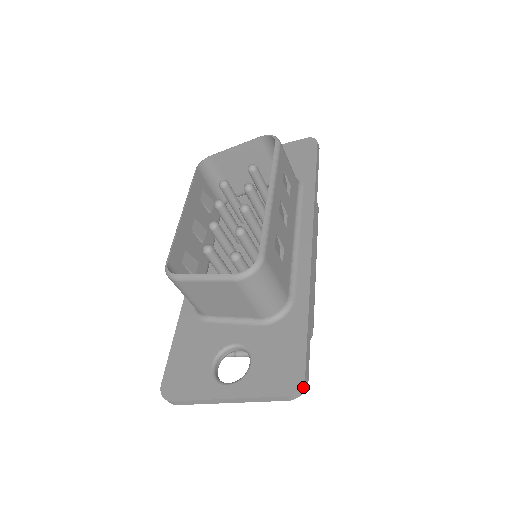
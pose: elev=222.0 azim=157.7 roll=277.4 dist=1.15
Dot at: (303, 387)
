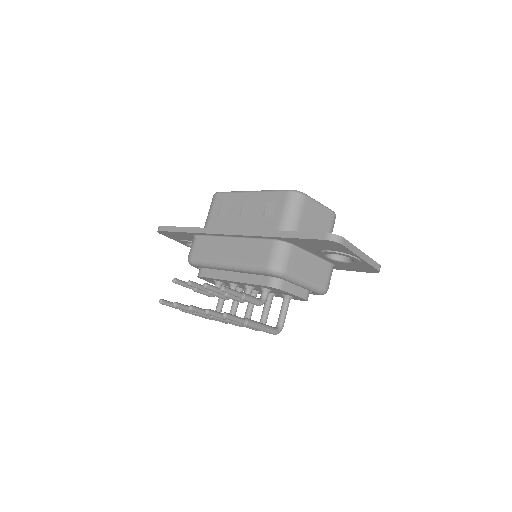
Dot at: occluded
